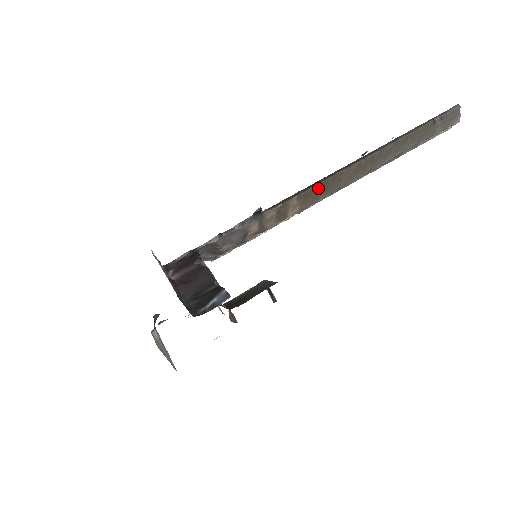
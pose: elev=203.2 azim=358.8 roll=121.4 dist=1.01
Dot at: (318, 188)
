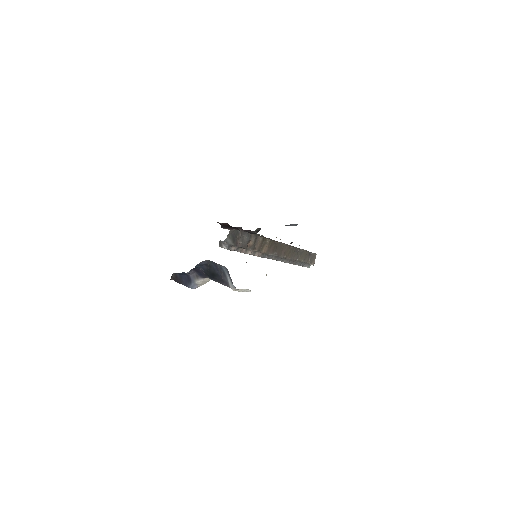
Dot at: (276, 245)
